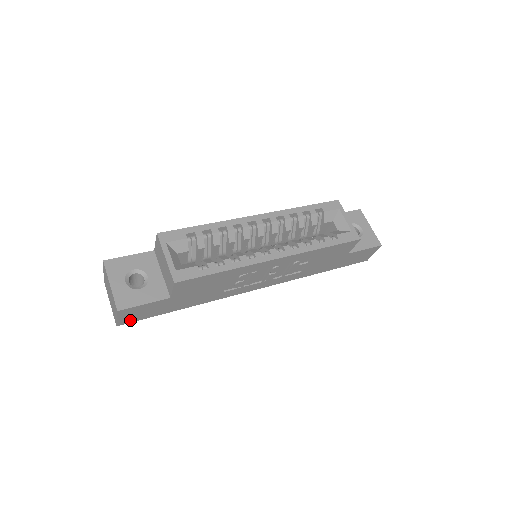
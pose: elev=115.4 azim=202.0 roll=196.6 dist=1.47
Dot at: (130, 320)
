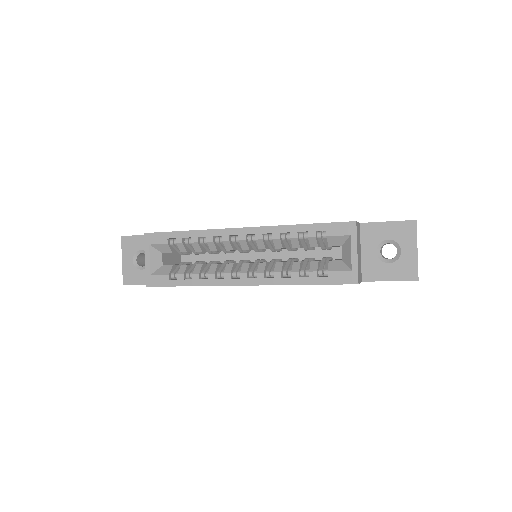
Dot at: occluded
